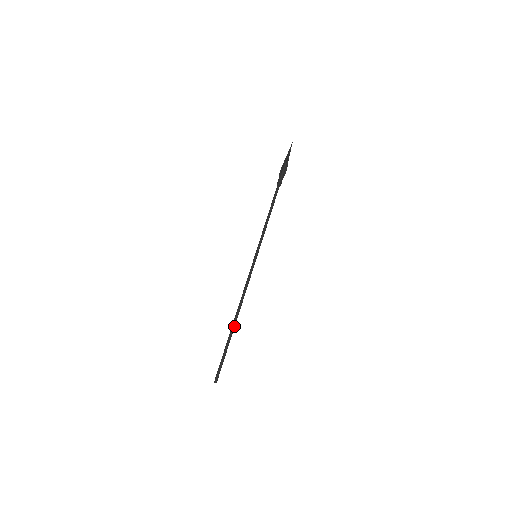
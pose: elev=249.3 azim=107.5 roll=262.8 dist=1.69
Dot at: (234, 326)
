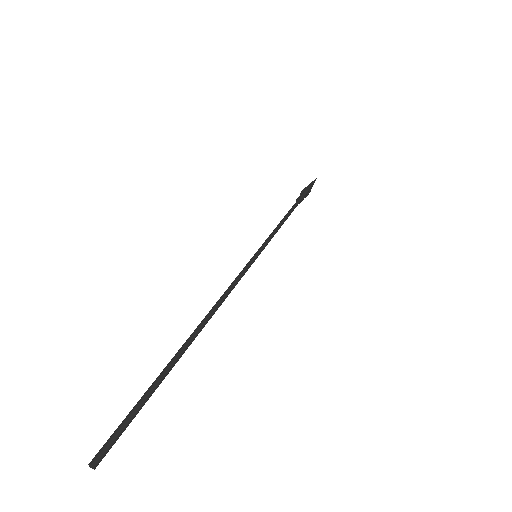
Dot at: (189, 343)
